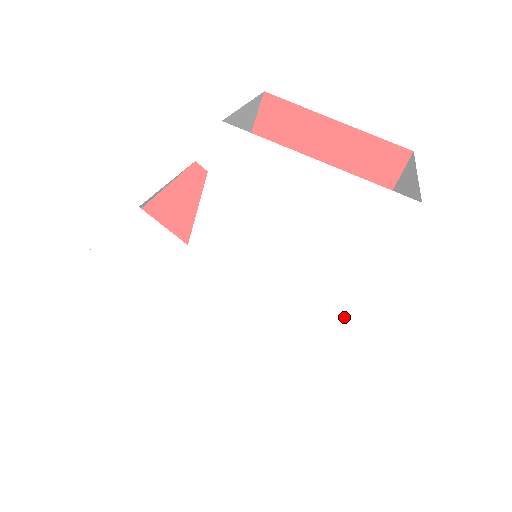
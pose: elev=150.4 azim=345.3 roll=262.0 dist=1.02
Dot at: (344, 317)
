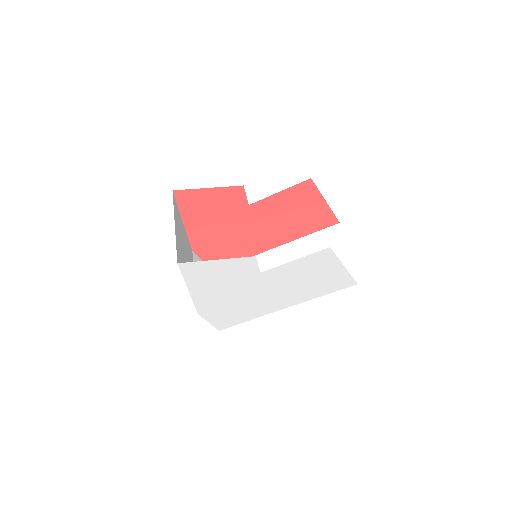
Dot at: (294, 304)
